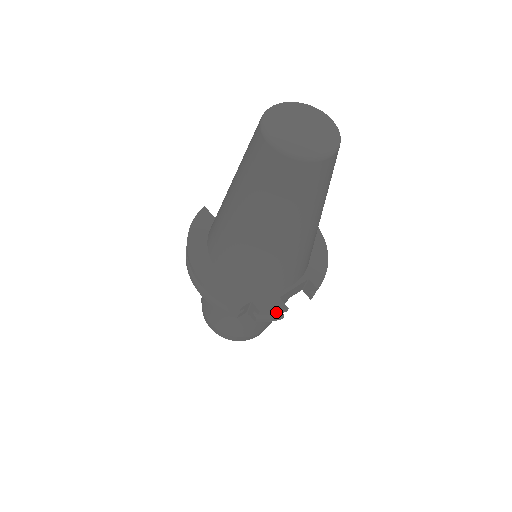
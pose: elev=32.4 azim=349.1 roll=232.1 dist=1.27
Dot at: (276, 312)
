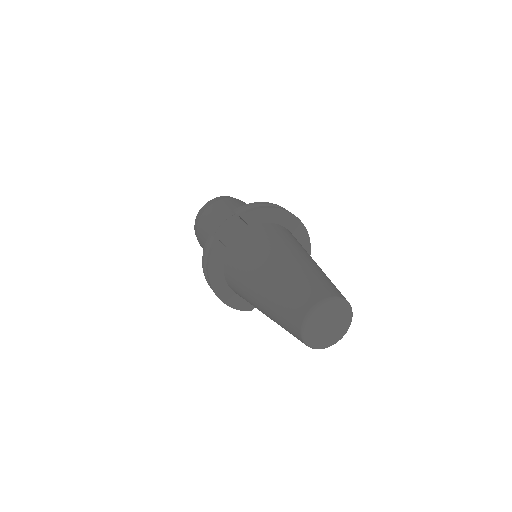
Dot at: occluded
